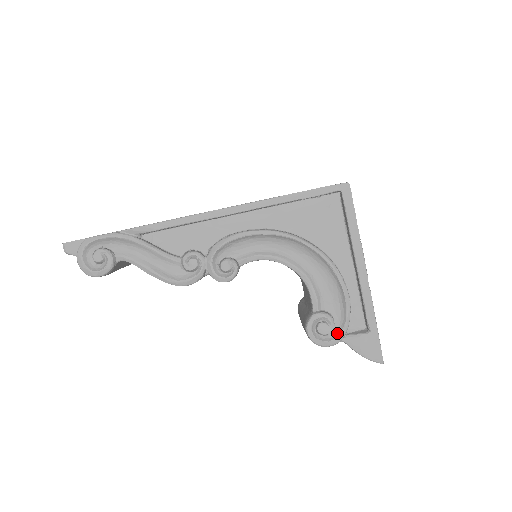
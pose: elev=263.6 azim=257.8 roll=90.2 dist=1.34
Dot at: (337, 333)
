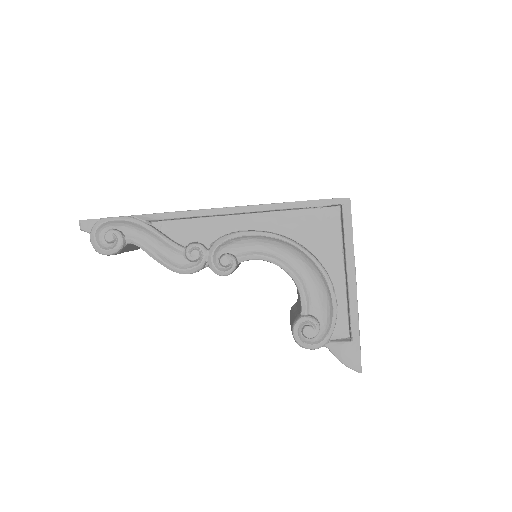
Dot at: (321, 338)
